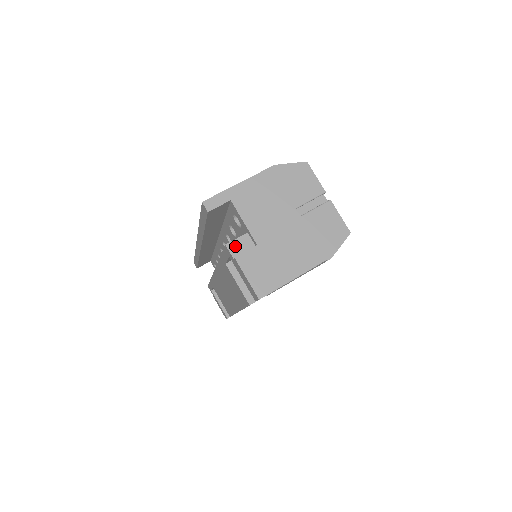
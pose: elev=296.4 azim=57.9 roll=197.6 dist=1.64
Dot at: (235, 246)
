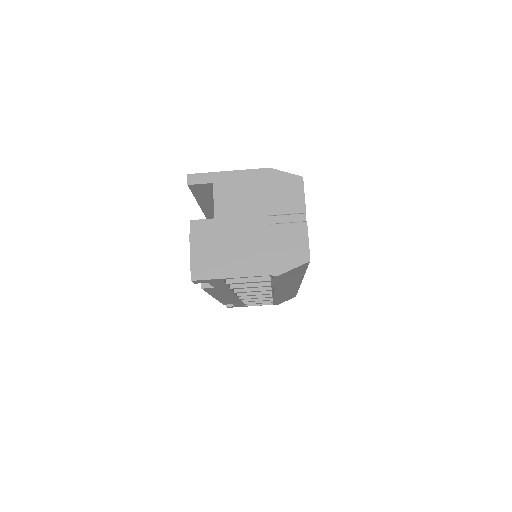
Dot at: (198, 225)
